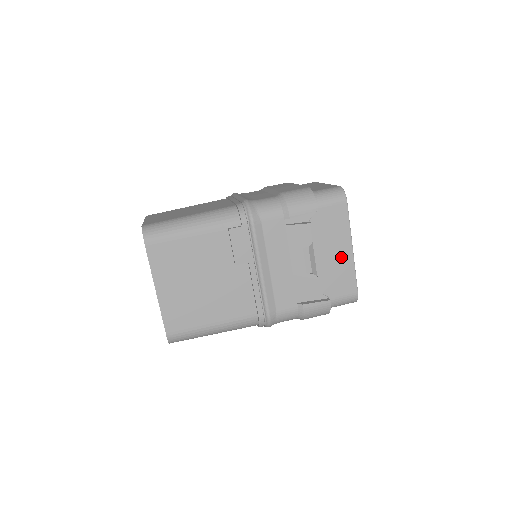
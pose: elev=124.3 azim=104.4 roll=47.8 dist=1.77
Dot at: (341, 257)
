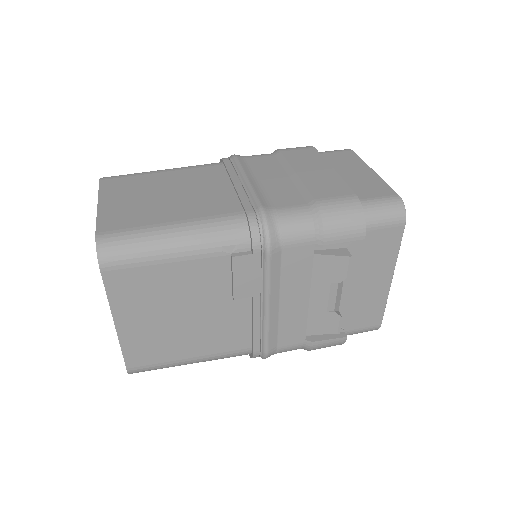
Dot at: (374, 288)
